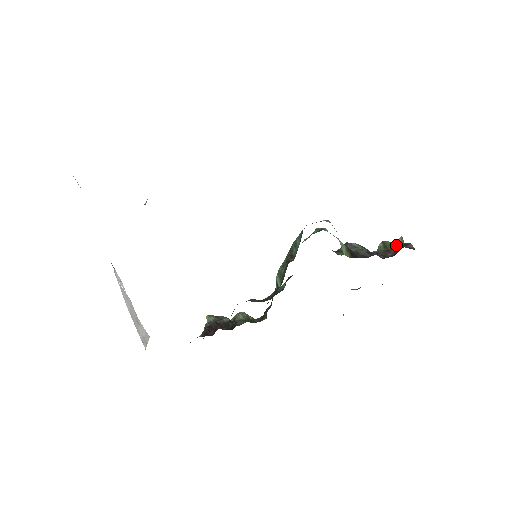
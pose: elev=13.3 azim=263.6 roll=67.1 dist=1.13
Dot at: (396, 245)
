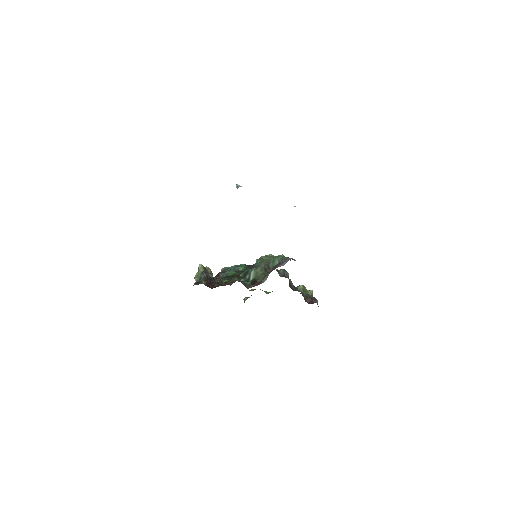
Dot at: (309, 294)
